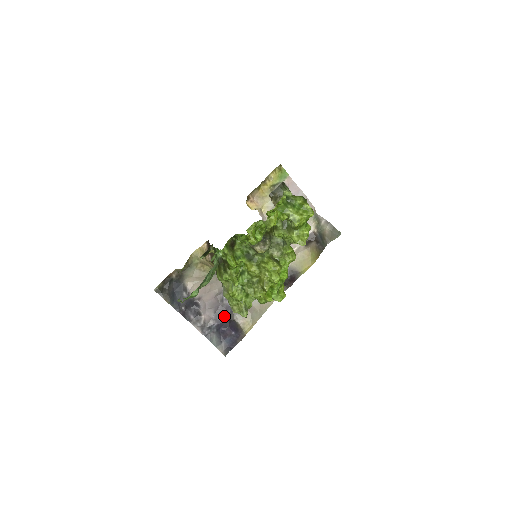
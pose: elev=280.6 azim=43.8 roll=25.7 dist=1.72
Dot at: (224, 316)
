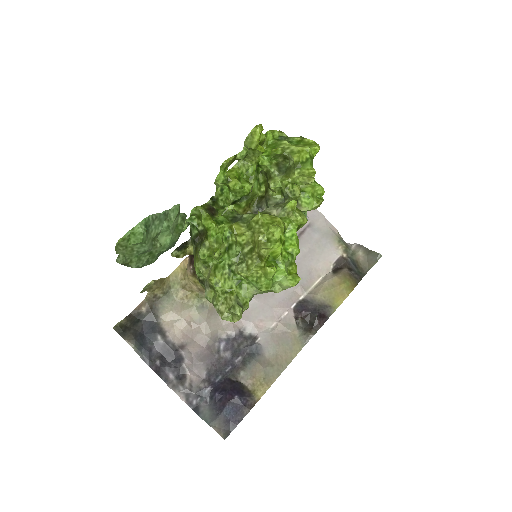
Dot at: (222, 375)
